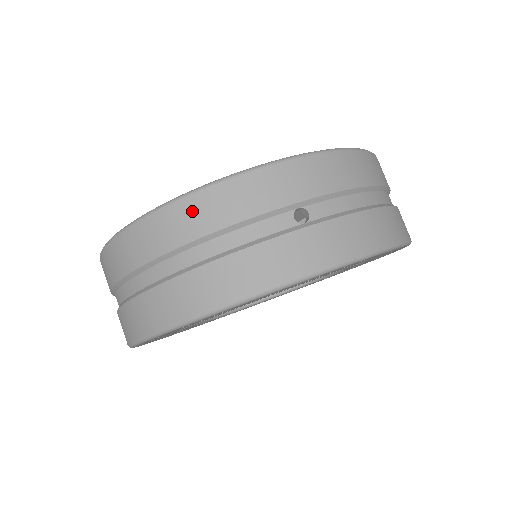
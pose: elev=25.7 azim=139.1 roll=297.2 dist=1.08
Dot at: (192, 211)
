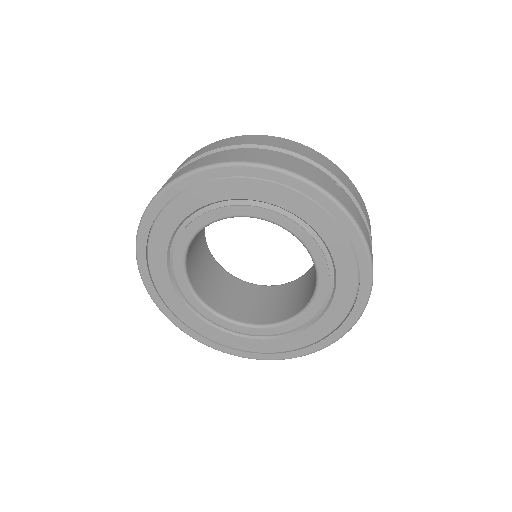
Dot at: (286, 143)
